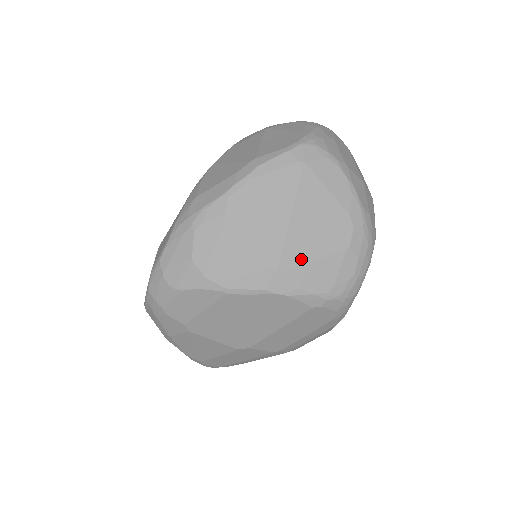
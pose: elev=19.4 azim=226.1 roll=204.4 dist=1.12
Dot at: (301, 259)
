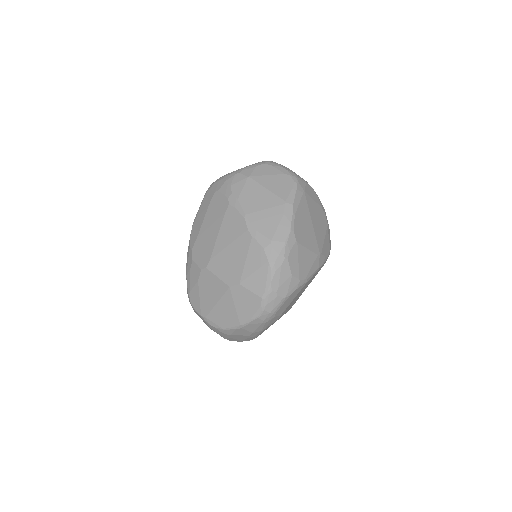
Dot at: (322, 242)
